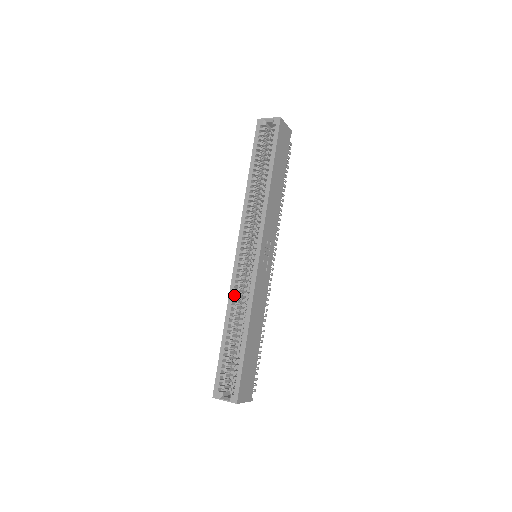
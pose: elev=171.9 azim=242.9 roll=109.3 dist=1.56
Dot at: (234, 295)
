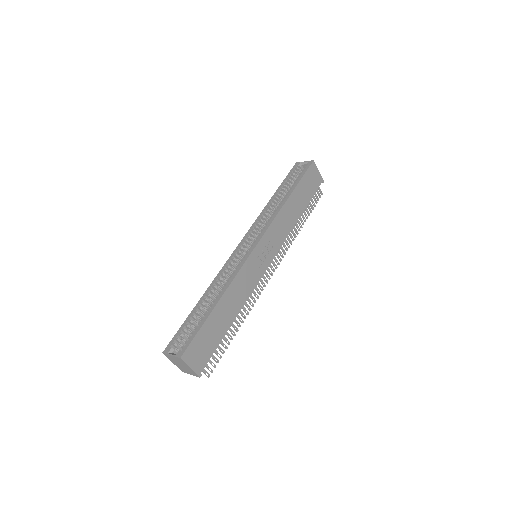
Dot at: (222, 274)
